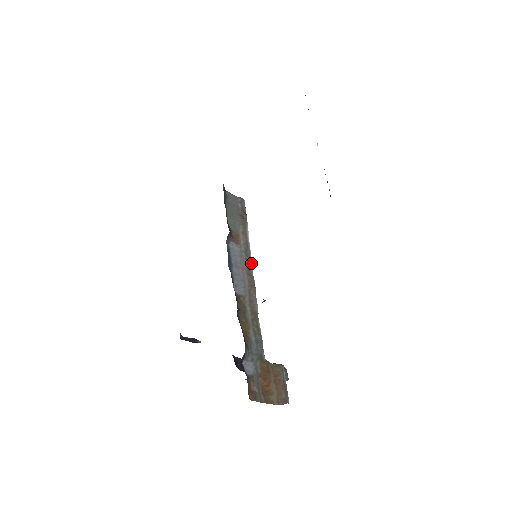
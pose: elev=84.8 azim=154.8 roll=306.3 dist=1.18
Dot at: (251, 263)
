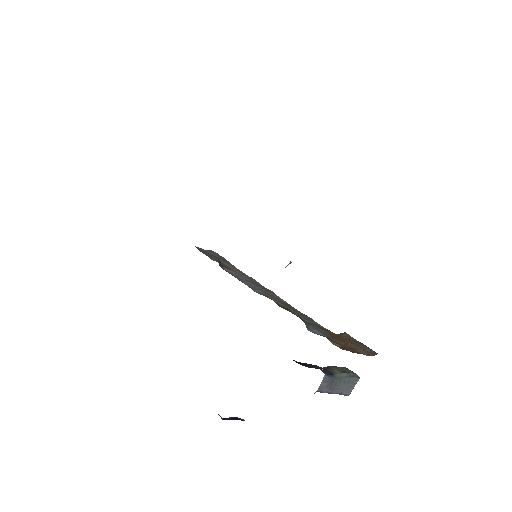
Dot at: (254, 279)
